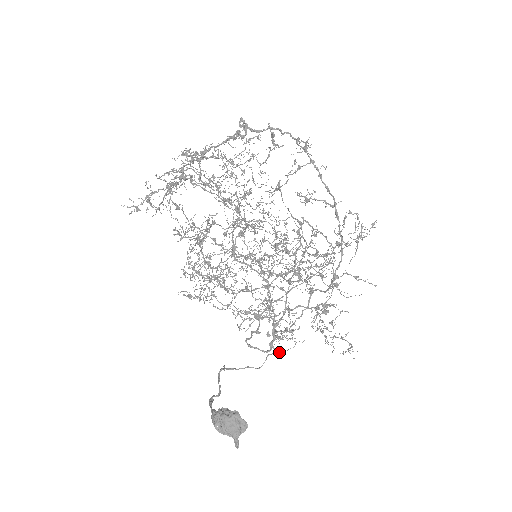
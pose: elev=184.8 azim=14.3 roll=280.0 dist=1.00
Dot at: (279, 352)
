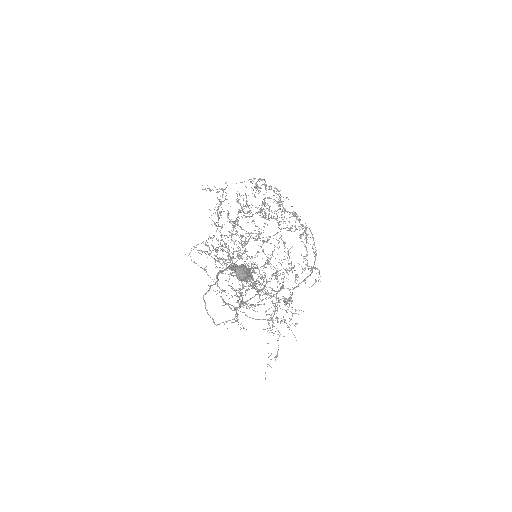
Dot at: (236, 320)
